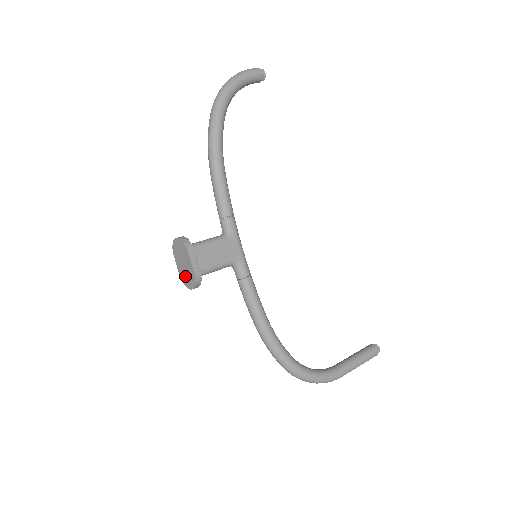
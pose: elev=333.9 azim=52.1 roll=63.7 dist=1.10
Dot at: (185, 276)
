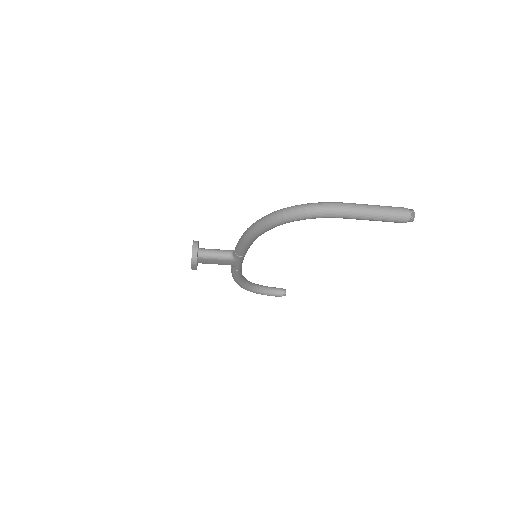
Dot at: occluded
